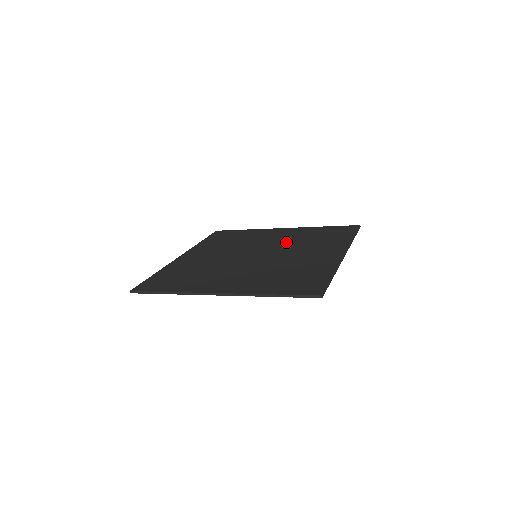
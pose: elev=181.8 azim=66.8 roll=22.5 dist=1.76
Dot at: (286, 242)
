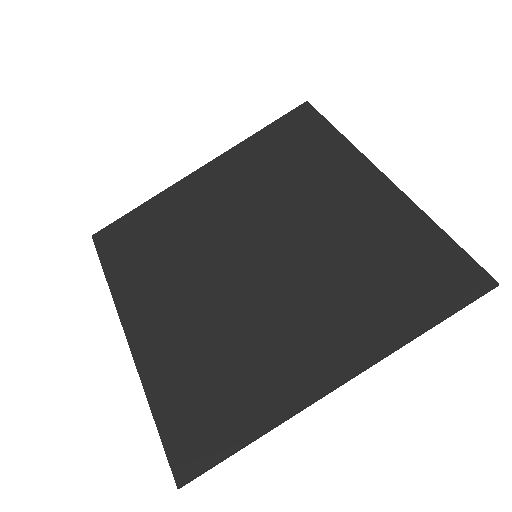
Dot at: (326, 245)
